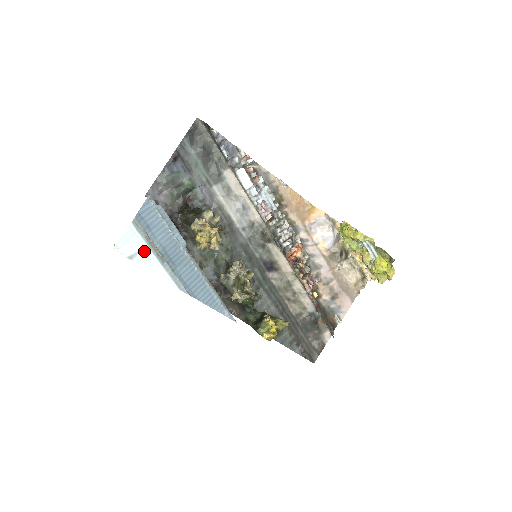
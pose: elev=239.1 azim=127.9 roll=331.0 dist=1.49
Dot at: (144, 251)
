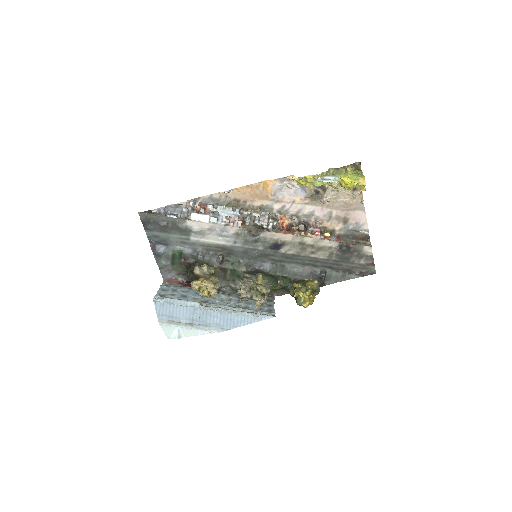
Dot at: (181, 330)
